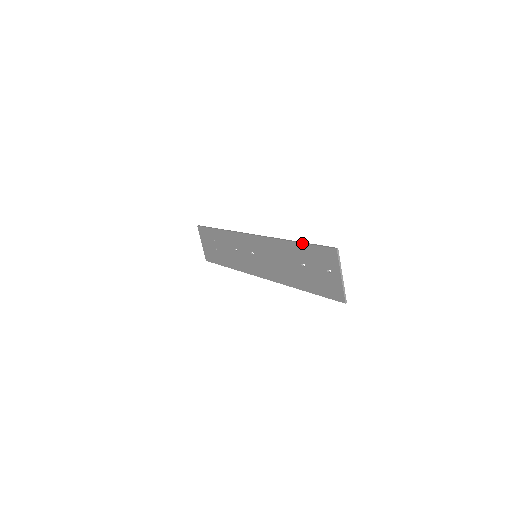
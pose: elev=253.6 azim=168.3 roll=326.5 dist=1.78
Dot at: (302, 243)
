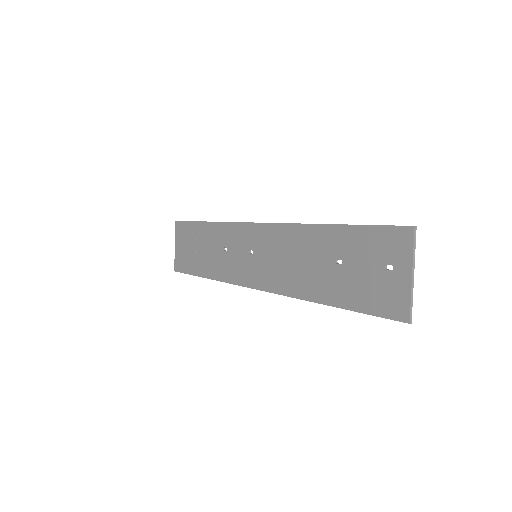
Dot at: (346, 224)
